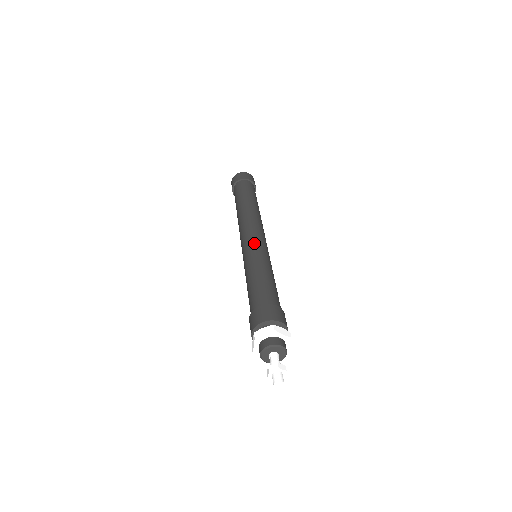
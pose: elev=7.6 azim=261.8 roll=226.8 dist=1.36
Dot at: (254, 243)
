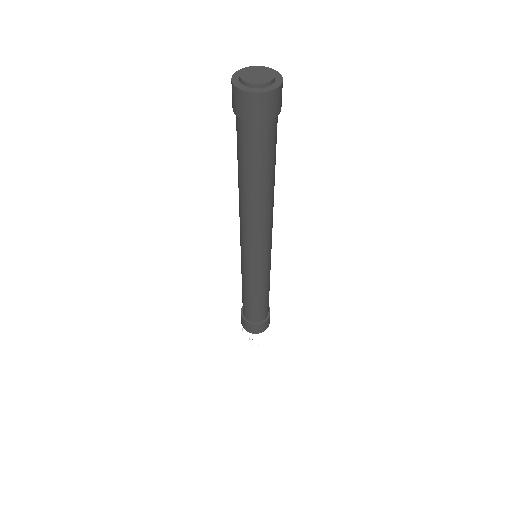
Dot at: (255, 266)
